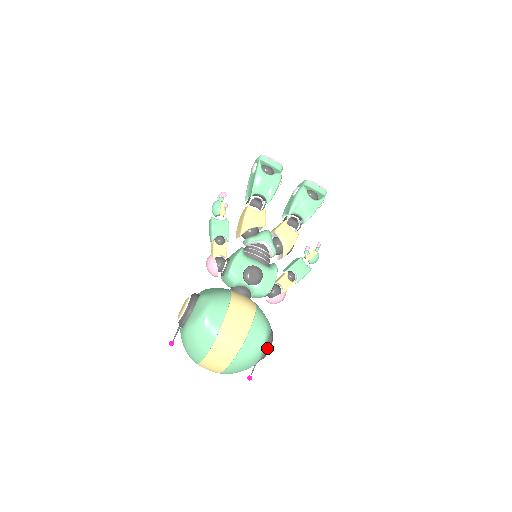
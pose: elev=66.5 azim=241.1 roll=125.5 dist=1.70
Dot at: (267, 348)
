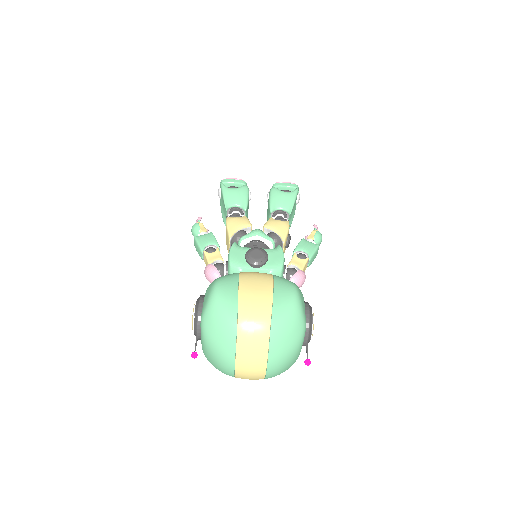
Dot at: (308, 313)
